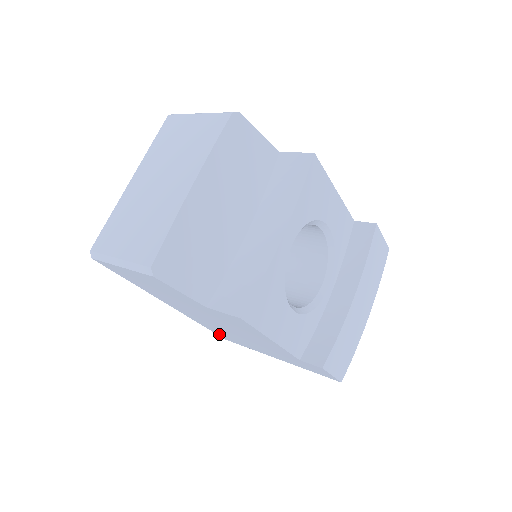
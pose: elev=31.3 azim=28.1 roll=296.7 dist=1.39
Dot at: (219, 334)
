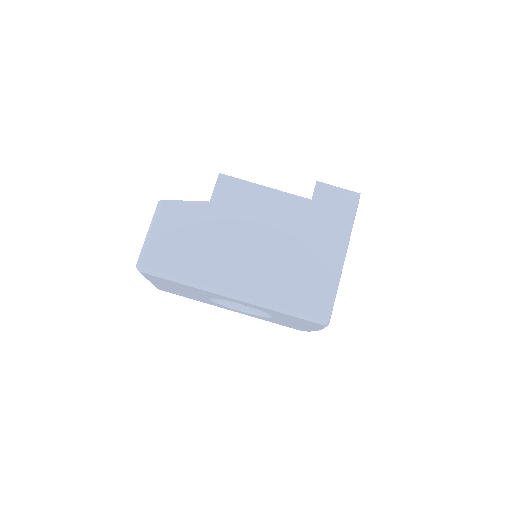
Dot at: (307, 307)
